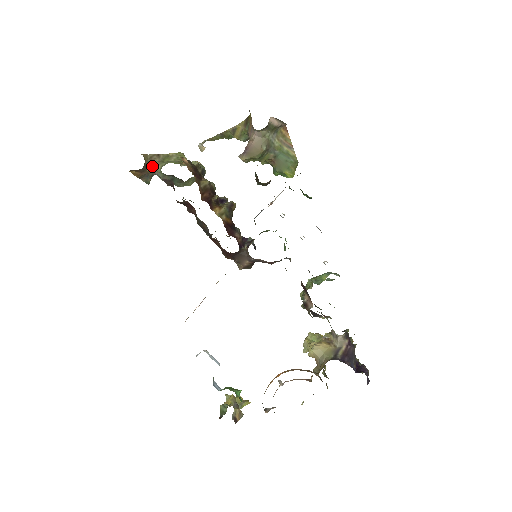
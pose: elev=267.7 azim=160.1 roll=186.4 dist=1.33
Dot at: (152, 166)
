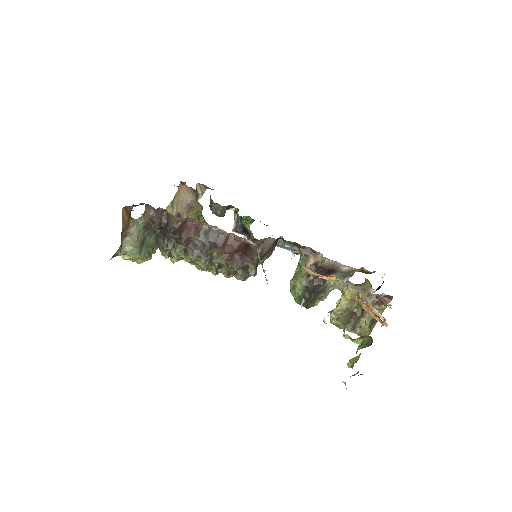
Dot at: (131, 217)
